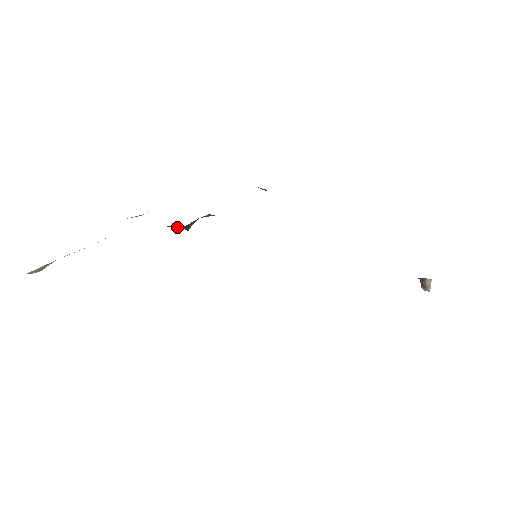
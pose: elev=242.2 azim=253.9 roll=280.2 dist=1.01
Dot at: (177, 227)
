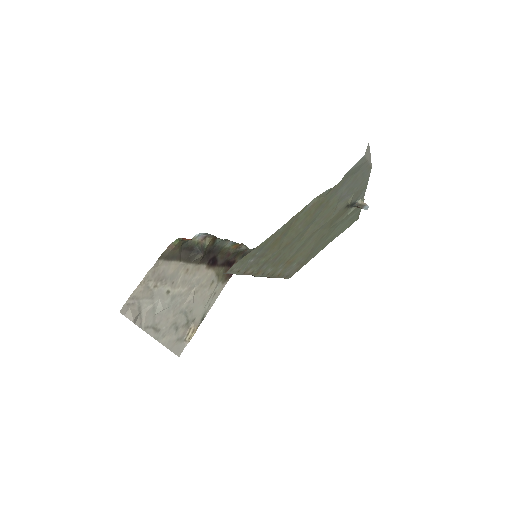
Dot at: (194, 253)
